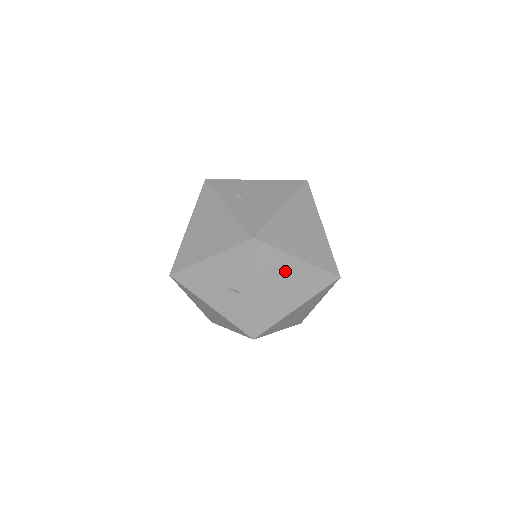
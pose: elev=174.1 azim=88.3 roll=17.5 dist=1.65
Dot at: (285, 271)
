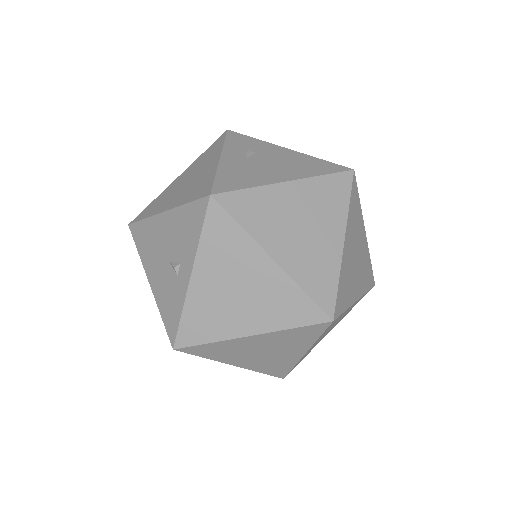
Dot at: (246, 268)
